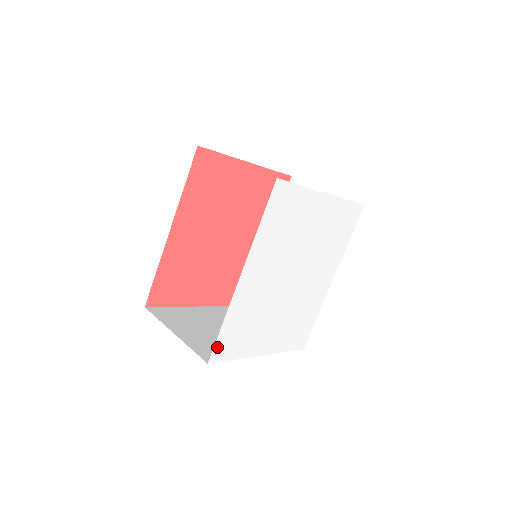
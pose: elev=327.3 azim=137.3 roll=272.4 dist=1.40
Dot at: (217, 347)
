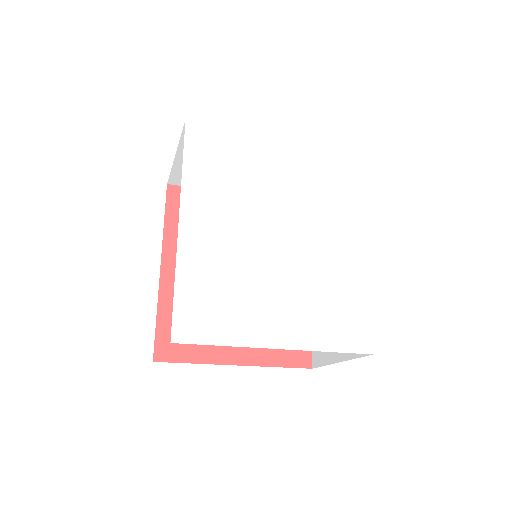
Dot at: (179, 319)
